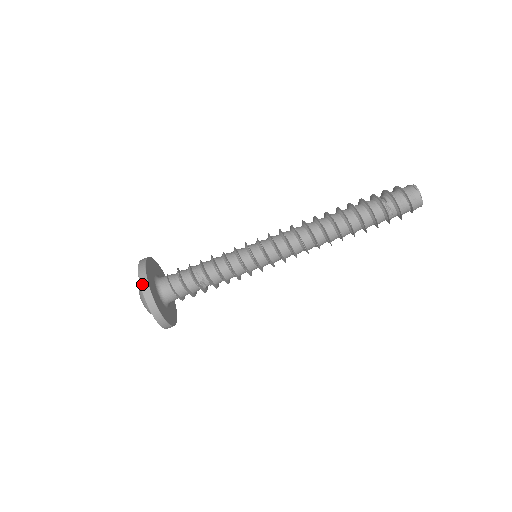
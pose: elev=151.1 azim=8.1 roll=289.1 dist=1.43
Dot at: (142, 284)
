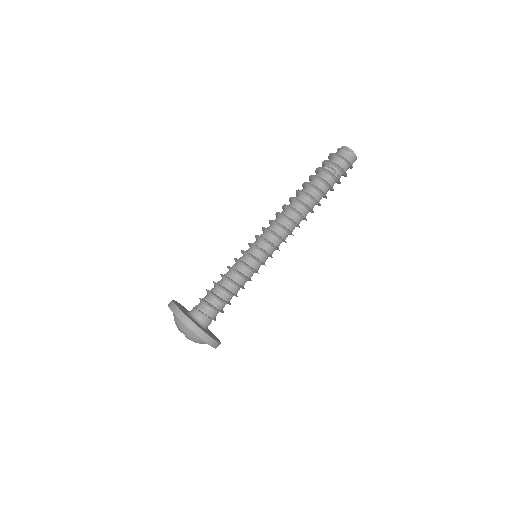
Dot at: (205, 340)
